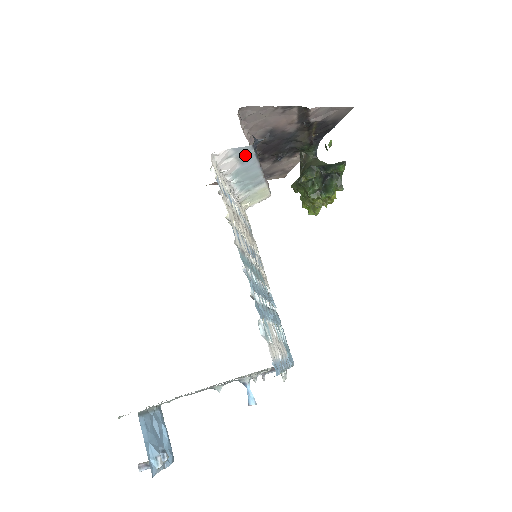
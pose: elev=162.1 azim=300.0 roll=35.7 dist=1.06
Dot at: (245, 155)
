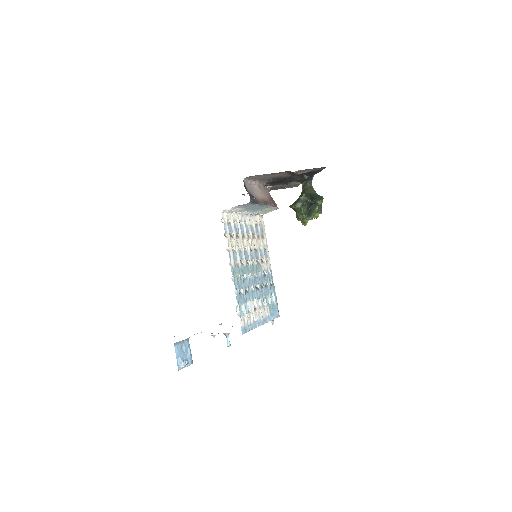
Dot at: (246, 205)
